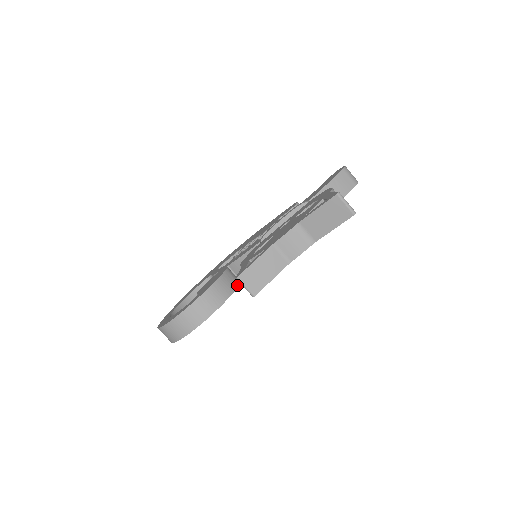
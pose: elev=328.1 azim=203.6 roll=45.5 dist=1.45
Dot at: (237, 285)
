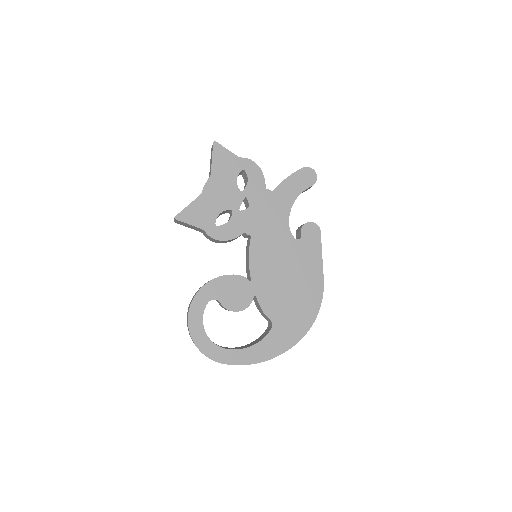
Dot at: (236, 275)
